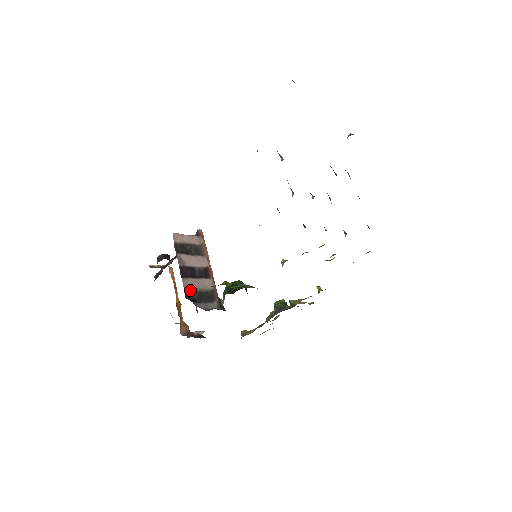
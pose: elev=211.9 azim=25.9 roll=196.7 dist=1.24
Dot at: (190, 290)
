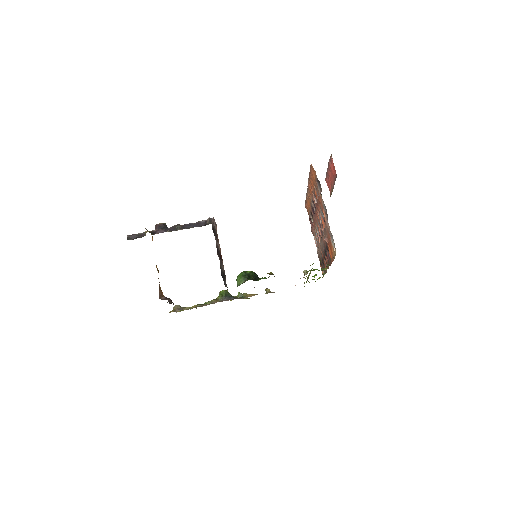
Dot at: (221, 267)
